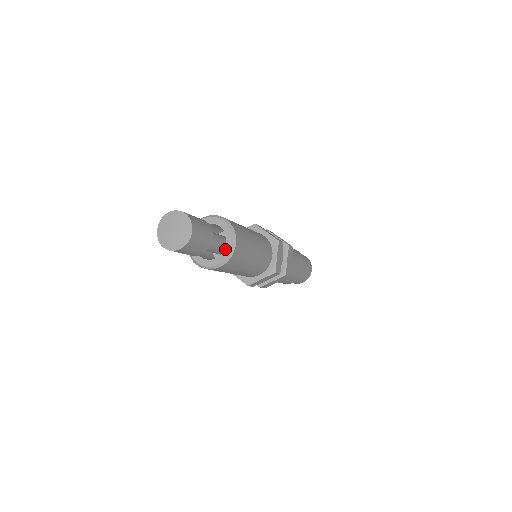
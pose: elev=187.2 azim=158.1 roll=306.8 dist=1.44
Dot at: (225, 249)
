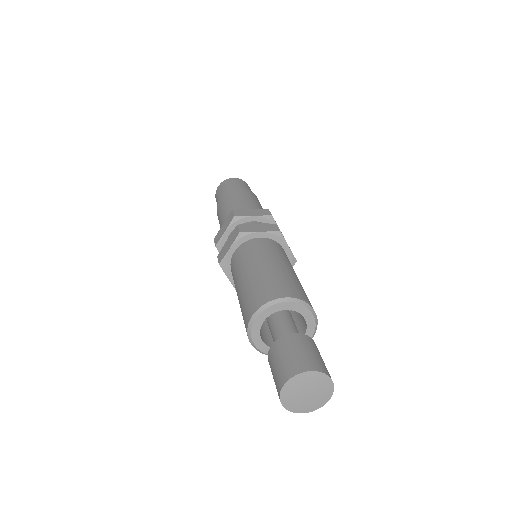
Dot at: occluded
